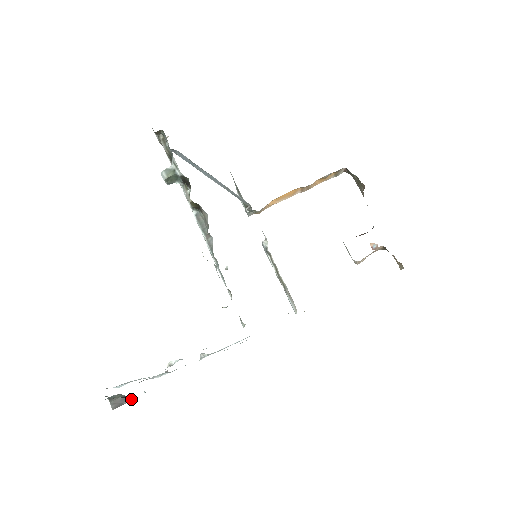
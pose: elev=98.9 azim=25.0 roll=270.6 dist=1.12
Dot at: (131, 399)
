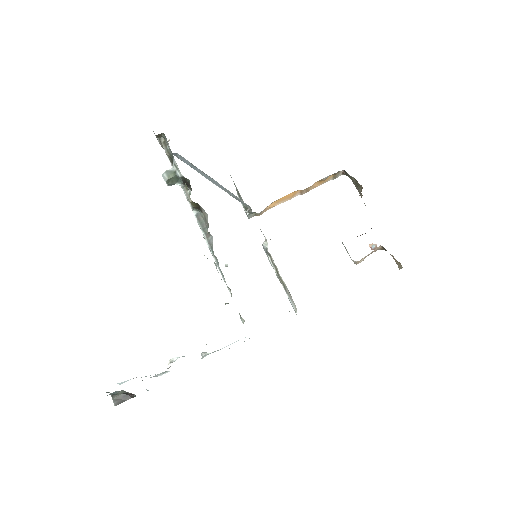
Dot at: (133, 395)
